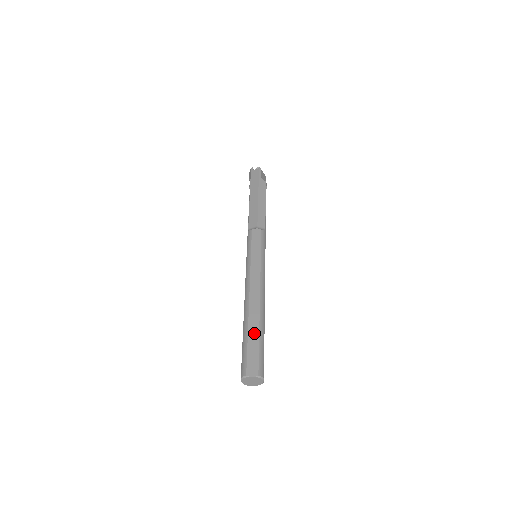
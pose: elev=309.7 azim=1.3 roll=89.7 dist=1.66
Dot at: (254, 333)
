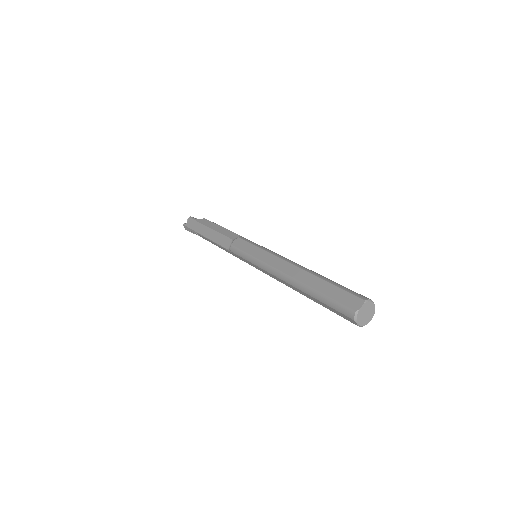
Dot at: (321, 285)
